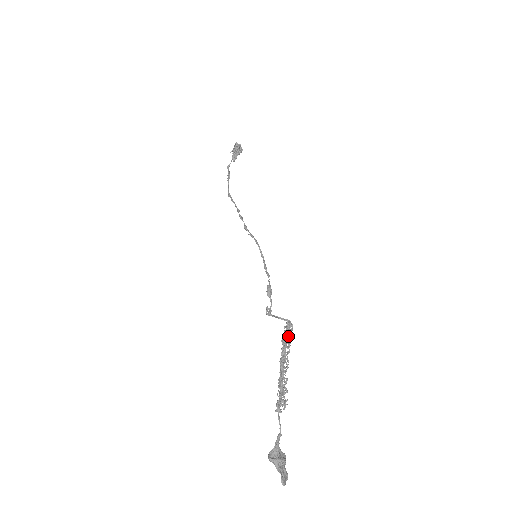
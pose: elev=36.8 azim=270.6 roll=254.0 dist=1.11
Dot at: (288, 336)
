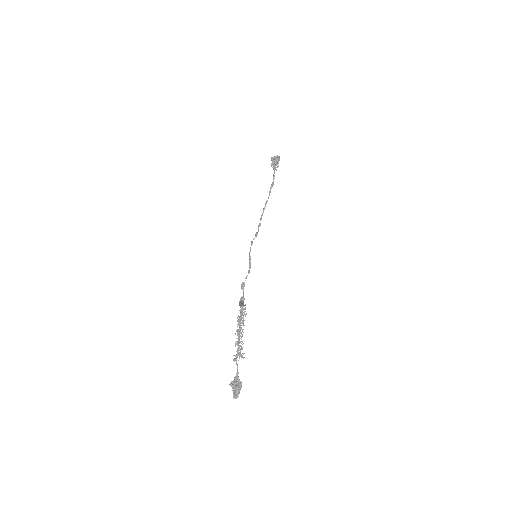
Dot at: (241, 316)
